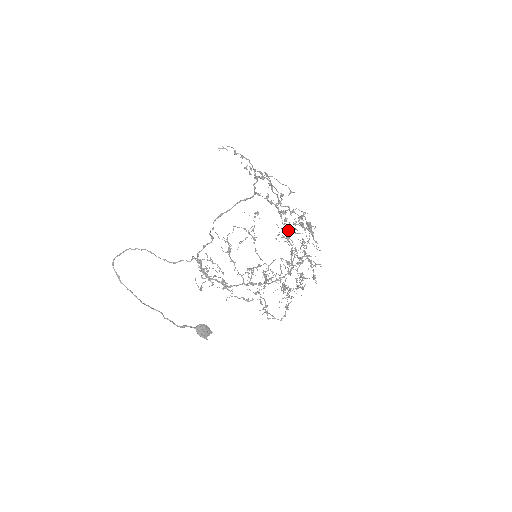
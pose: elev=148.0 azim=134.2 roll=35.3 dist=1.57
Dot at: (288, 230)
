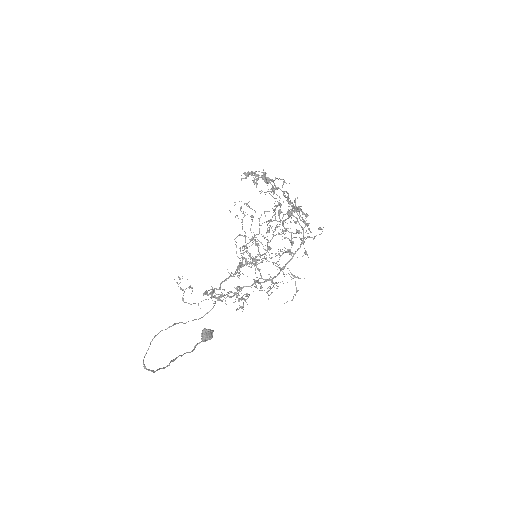
Dot at: (275, 217)
